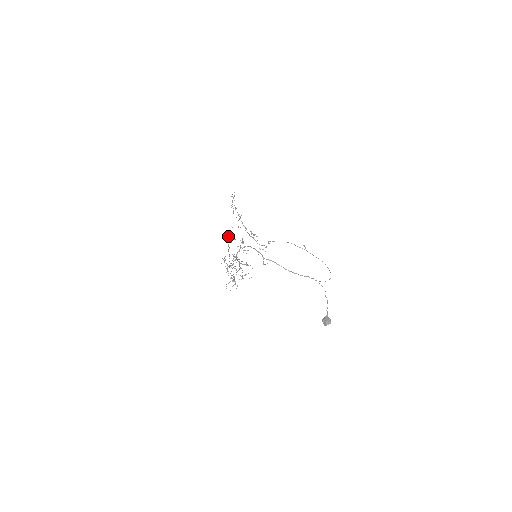
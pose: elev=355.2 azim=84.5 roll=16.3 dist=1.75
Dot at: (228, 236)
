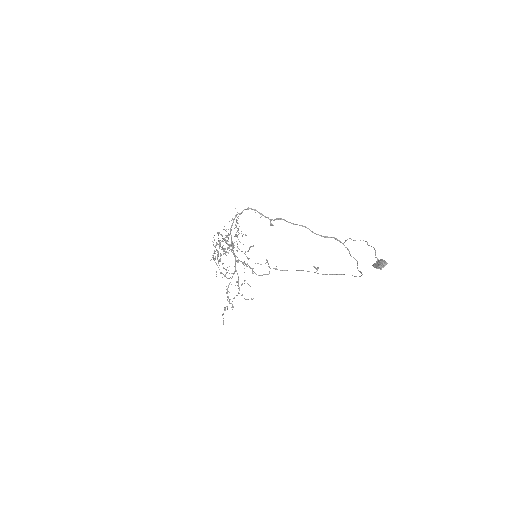
Dot at: (216, 243)
